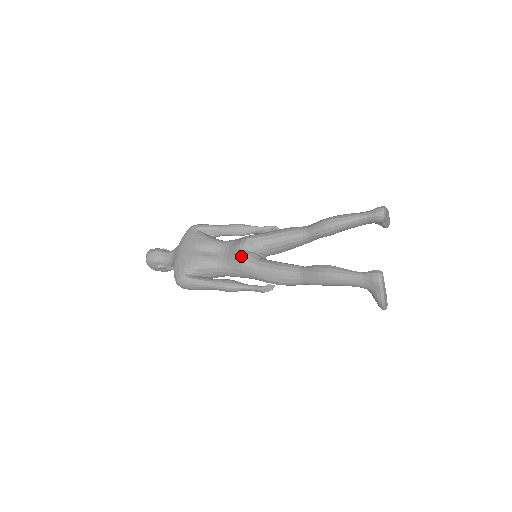
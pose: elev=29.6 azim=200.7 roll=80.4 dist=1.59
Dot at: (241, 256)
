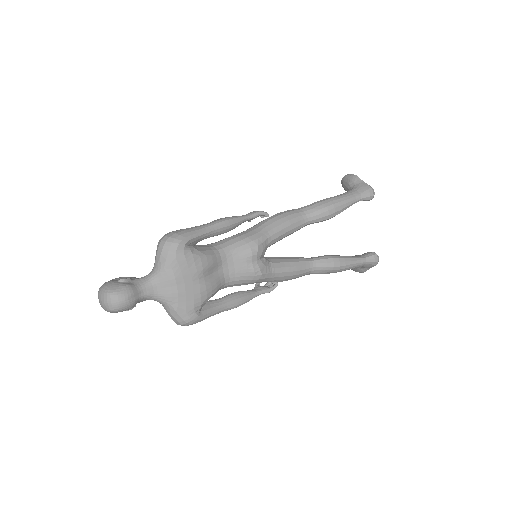
Dot at: (259, 270)
